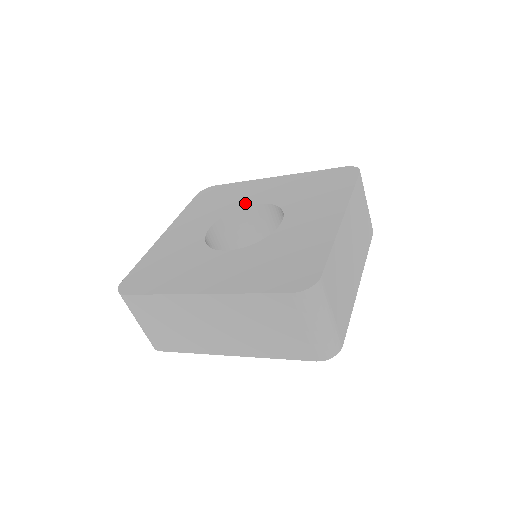
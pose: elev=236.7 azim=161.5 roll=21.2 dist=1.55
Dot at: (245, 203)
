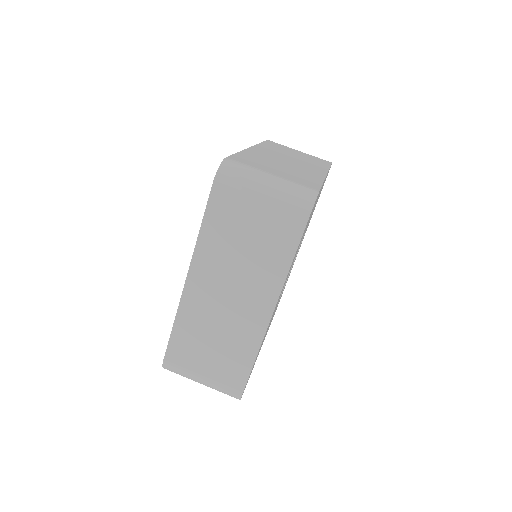
Dot at: occluded
